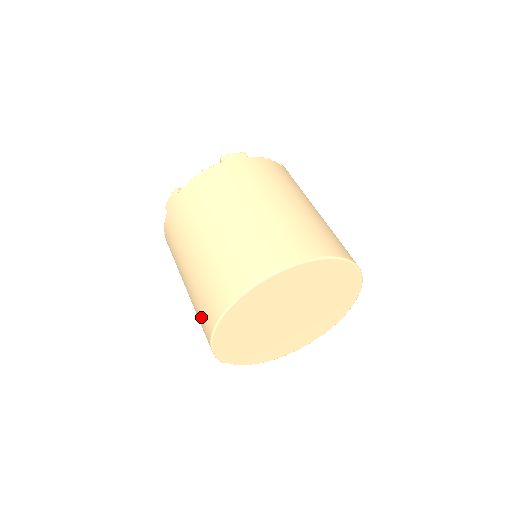
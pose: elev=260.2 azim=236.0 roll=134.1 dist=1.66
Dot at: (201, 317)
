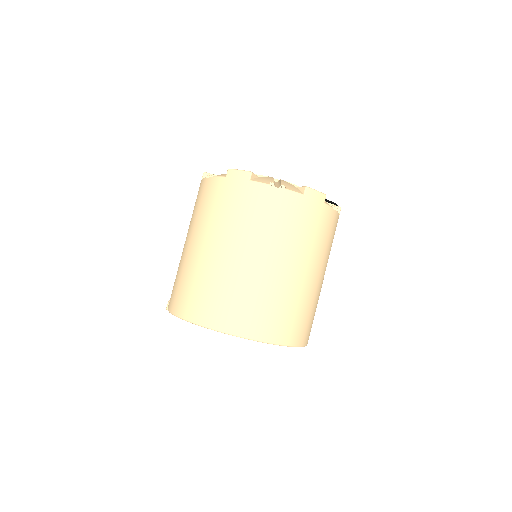
Dot at: (181, 292)
